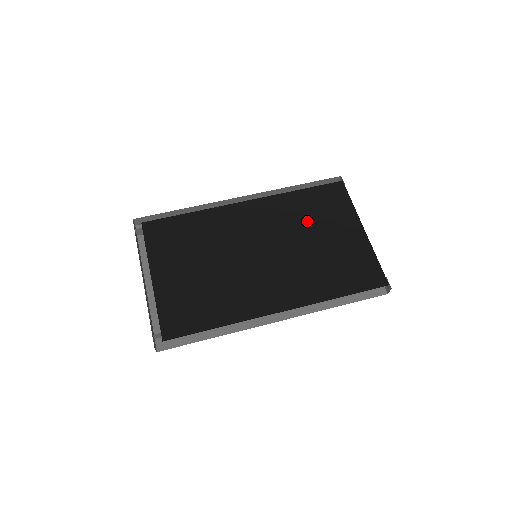
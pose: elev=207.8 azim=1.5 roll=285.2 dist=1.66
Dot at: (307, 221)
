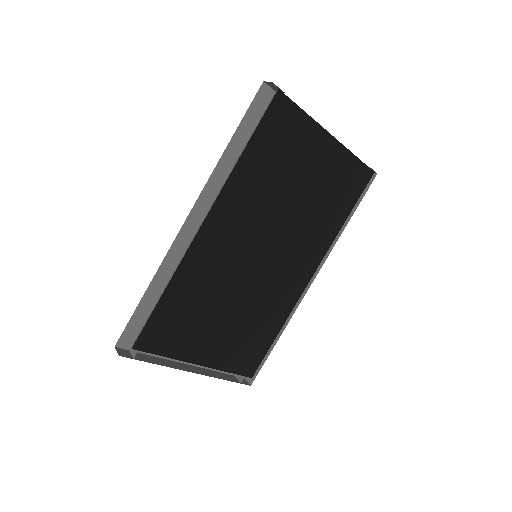
Dot at: (278, 181)
